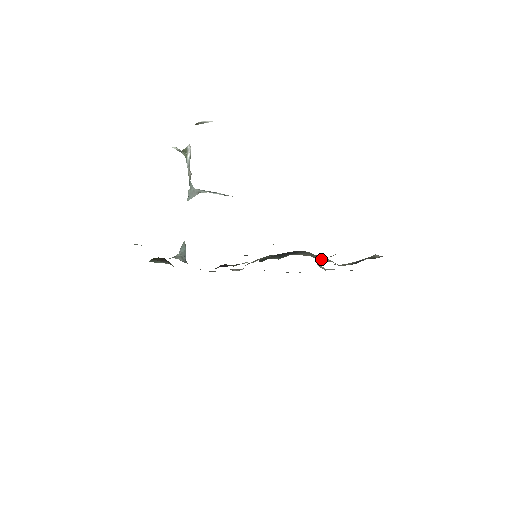
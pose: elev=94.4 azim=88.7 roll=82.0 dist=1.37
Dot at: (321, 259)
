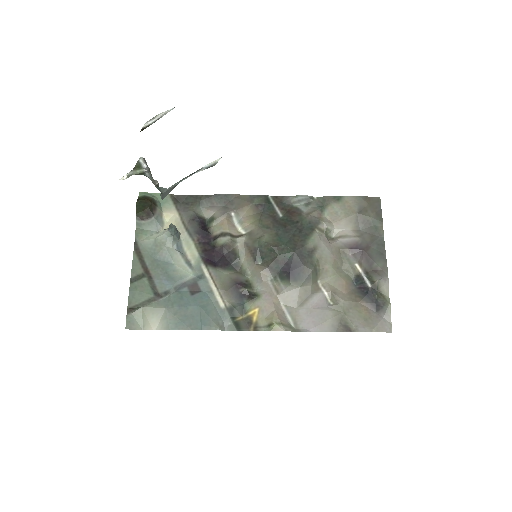
Dot at: (324, 276)
